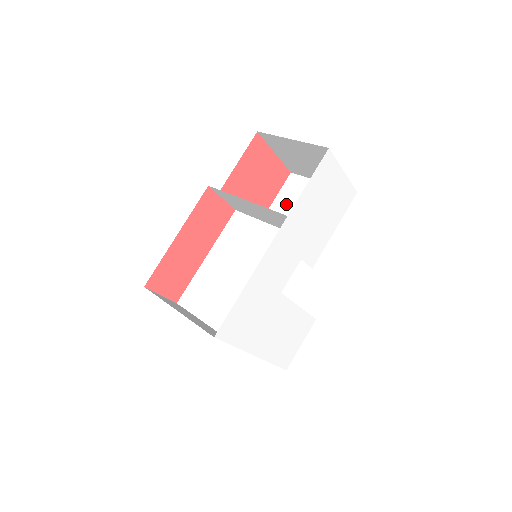
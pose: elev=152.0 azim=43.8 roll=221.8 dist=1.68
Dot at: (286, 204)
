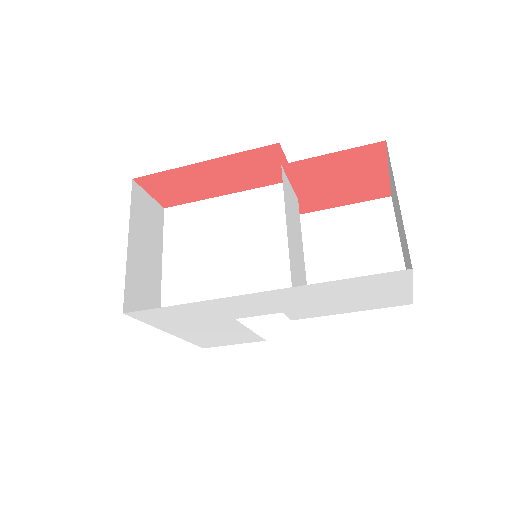
Dot at: (348, 225)
